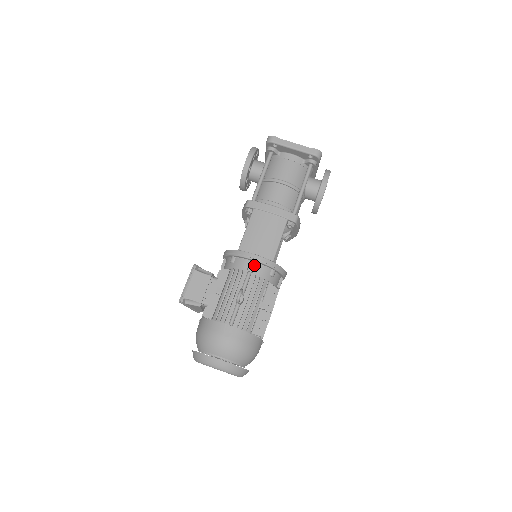
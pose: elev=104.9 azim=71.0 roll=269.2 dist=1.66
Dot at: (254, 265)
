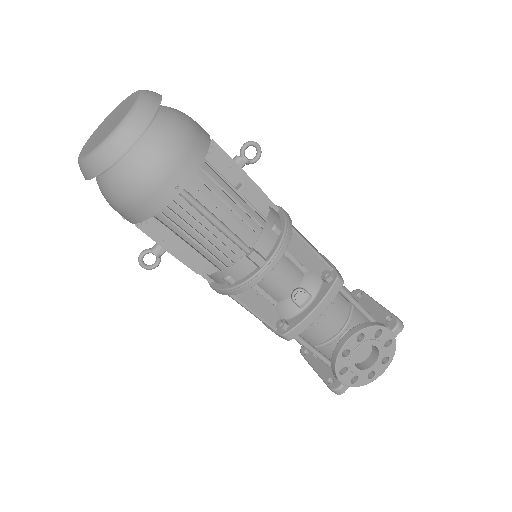
Dot at: occluded
